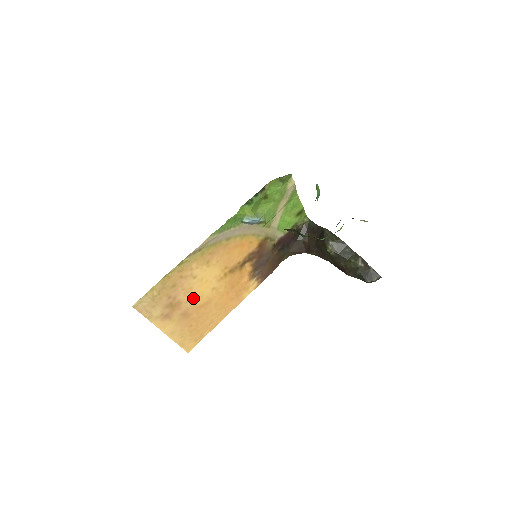
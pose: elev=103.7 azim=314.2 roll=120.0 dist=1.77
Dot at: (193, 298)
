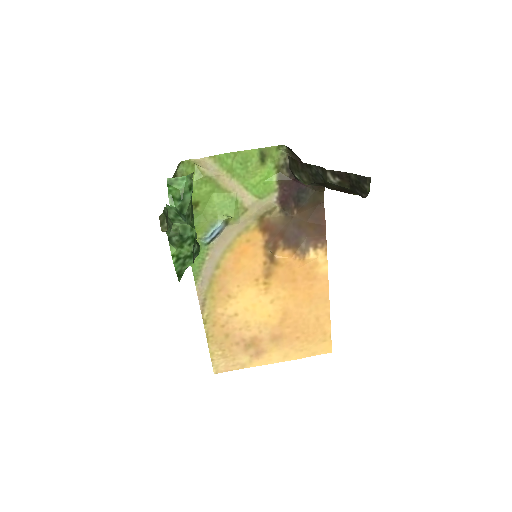
Dot at: (262, 324)
